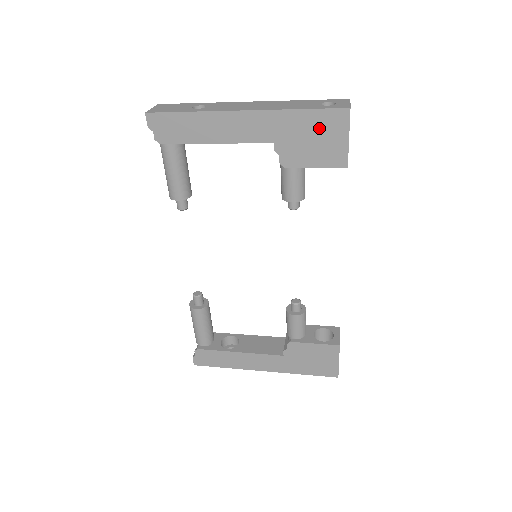
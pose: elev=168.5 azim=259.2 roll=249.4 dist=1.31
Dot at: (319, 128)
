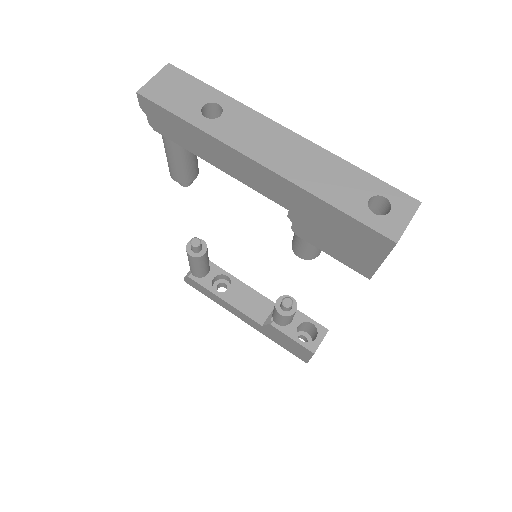
Dot at: (349, 233)
